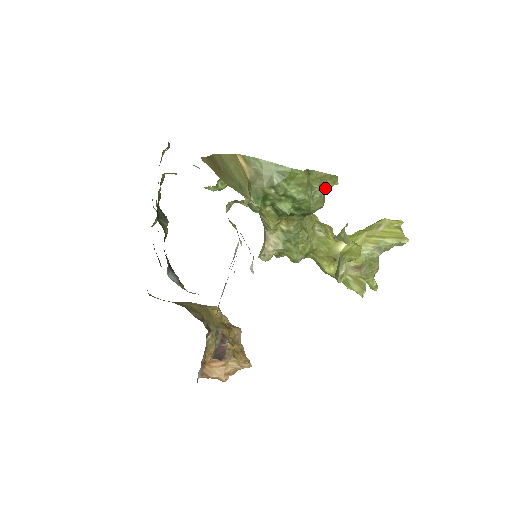
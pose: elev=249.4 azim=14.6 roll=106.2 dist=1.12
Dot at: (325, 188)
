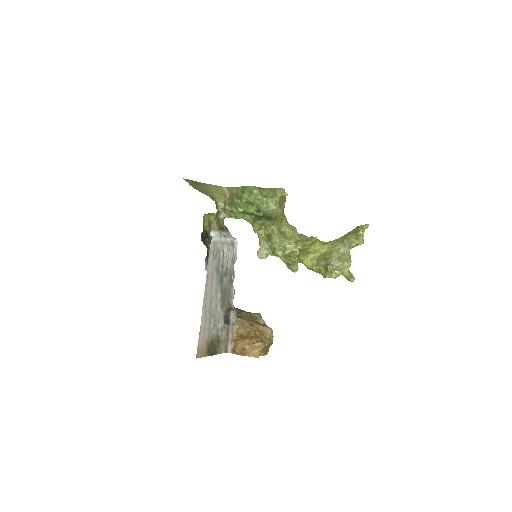
Dot at: (276, 197)
